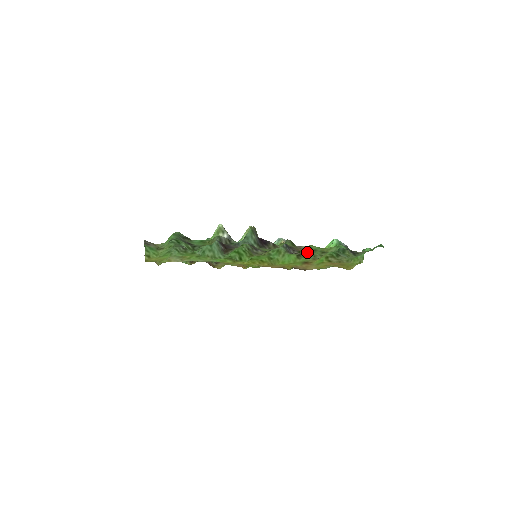
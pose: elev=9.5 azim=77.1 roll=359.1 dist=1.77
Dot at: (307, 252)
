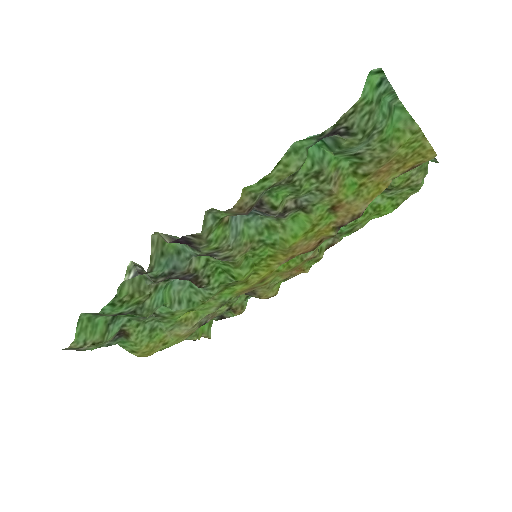
Dot at: (296, 196)
